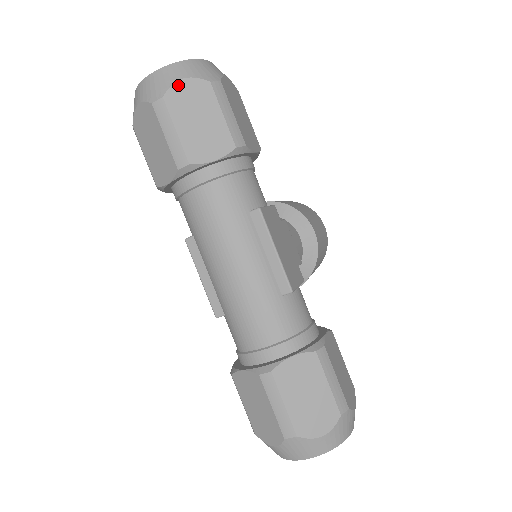
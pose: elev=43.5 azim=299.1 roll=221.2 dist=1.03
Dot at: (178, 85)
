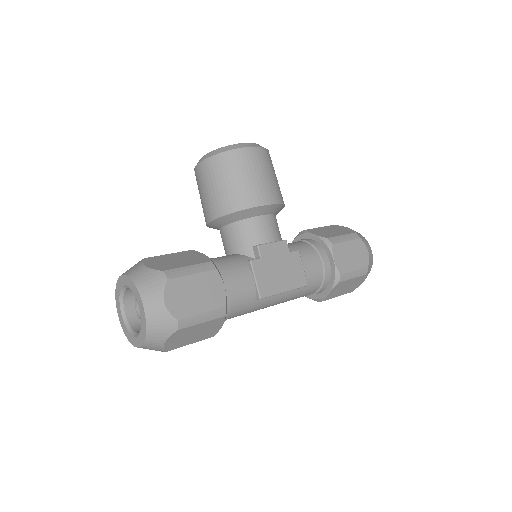
Dot at: (166, 345)
